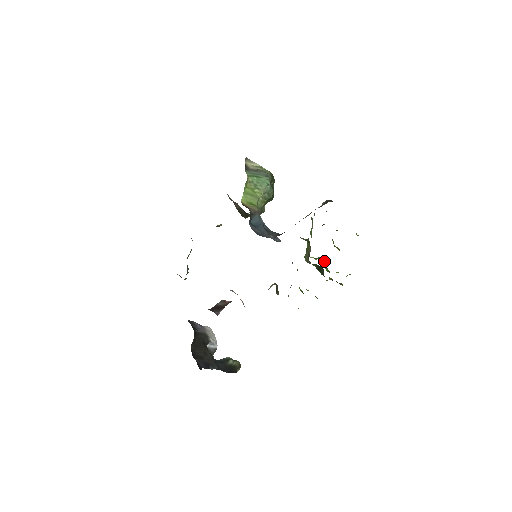
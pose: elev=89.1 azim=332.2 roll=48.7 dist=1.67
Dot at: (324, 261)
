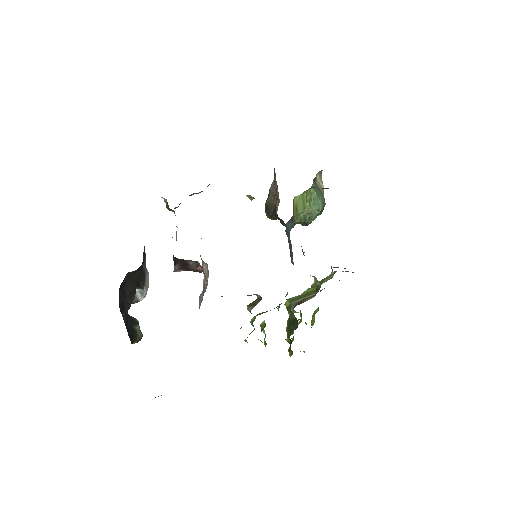
Dot at: (298, 319)
